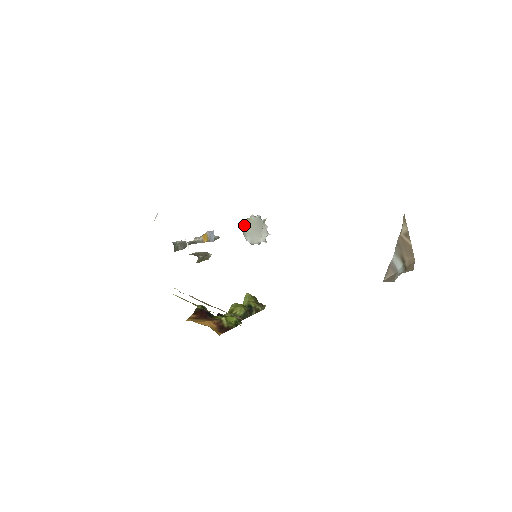
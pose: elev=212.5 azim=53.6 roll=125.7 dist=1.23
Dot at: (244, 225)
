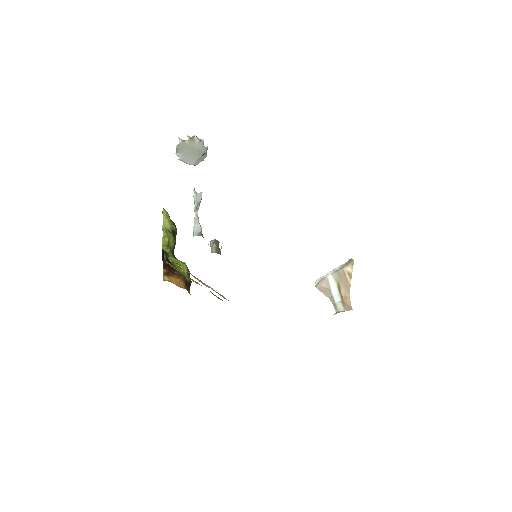
Dot at: (185, 143)
